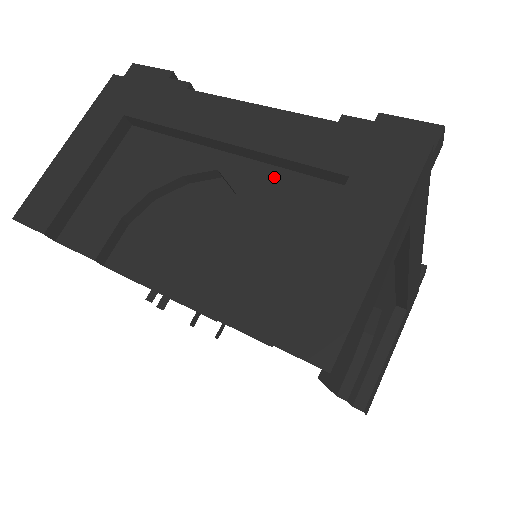
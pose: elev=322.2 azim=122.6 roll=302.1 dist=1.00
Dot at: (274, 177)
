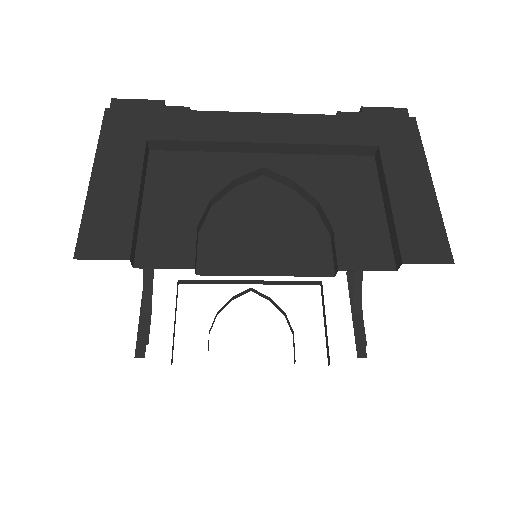
Dot at: (315, 162)
